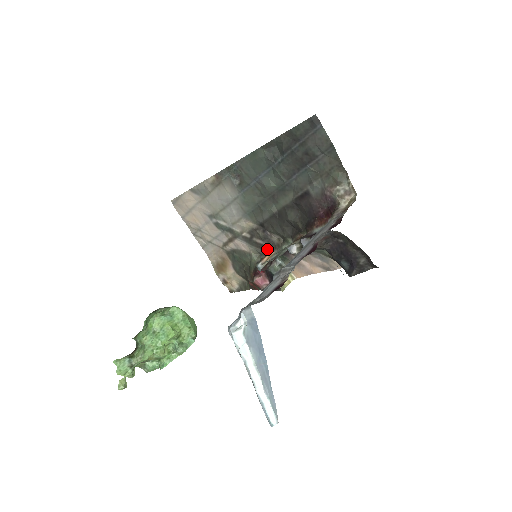
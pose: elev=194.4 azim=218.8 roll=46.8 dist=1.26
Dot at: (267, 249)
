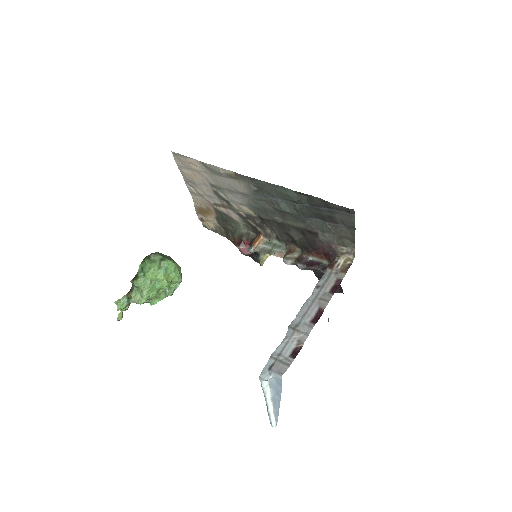
Dot at: (258, 231)
